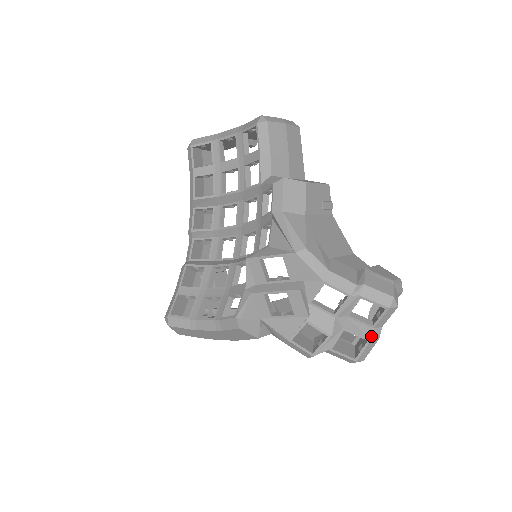
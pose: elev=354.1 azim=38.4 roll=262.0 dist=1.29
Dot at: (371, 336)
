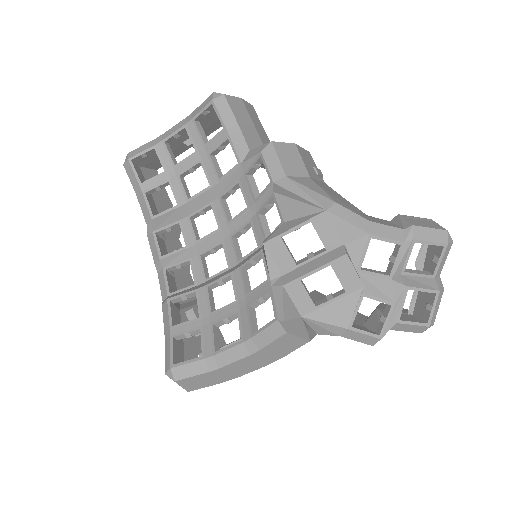
Dot at: (437, 287)
